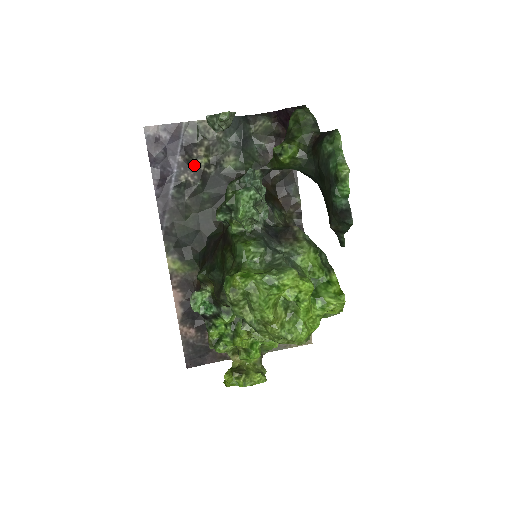
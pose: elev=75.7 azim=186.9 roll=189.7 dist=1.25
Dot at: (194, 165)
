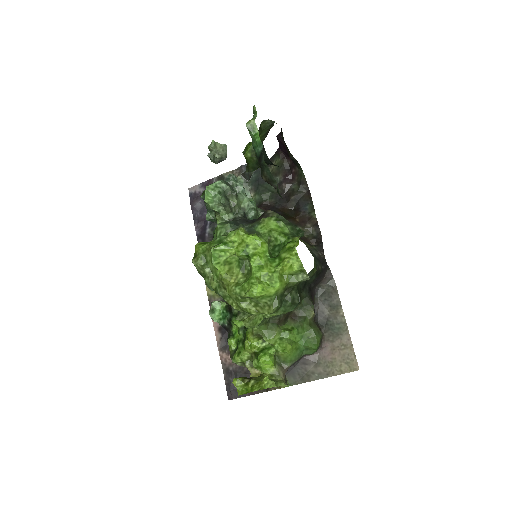
Dot at: occluded
